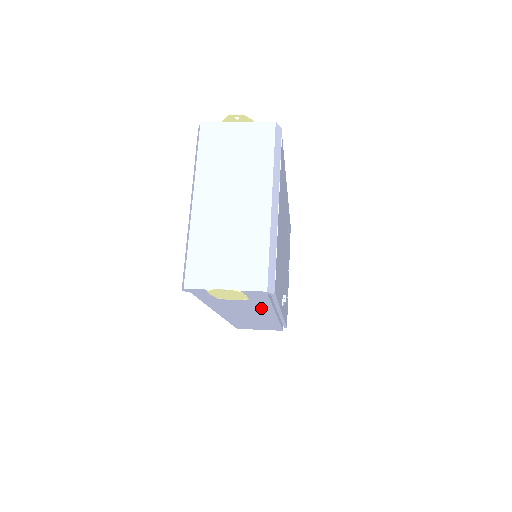
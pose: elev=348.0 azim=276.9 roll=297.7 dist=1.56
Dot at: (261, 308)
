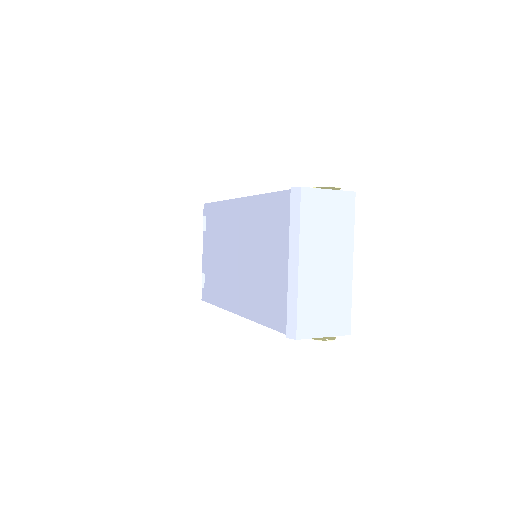
Dot at: occluded
